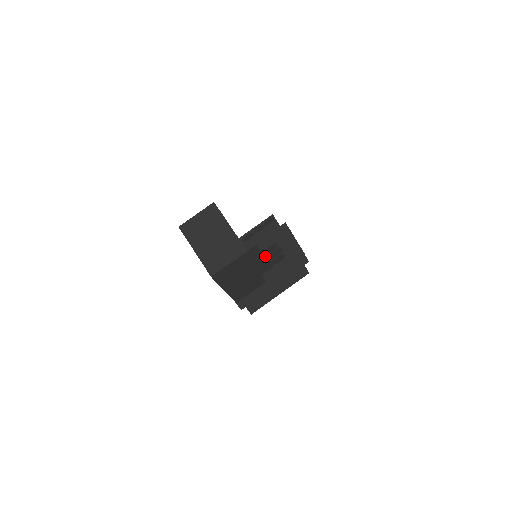
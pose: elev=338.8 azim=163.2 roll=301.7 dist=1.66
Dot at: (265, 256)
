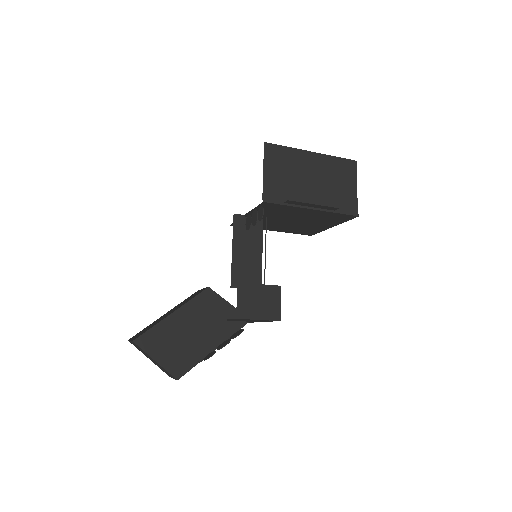
Dot at: (212, 351)
